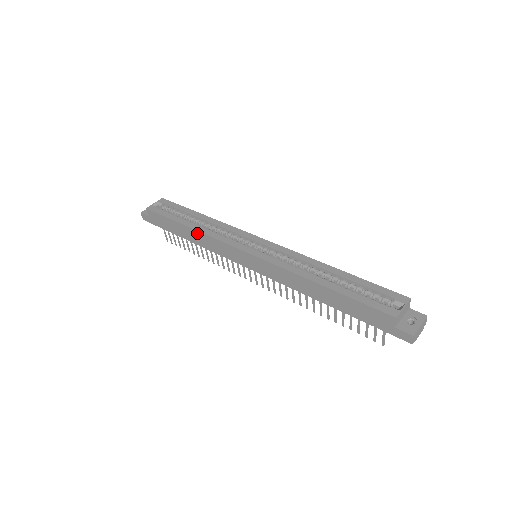
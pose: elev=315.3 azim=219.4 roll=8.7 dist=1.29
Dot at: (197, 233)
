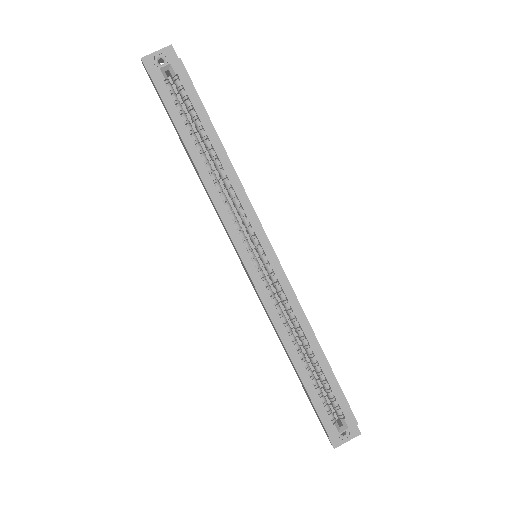
Dot at: (201, 180)
